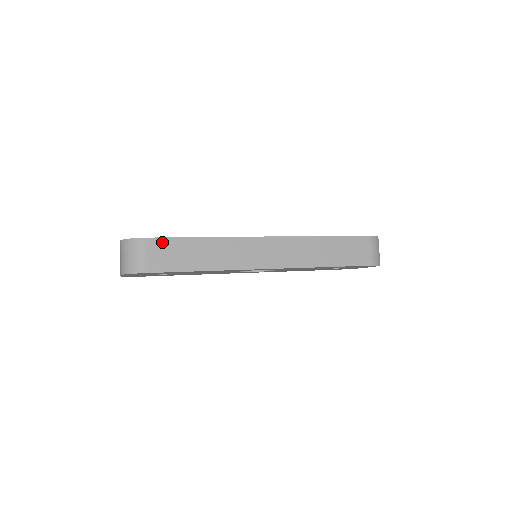
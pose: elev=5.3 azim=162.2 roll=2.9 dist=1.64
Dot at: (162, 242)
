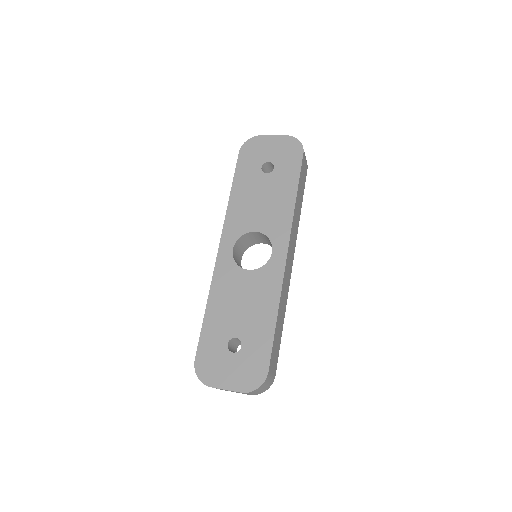
Dot at: (272, 357)
